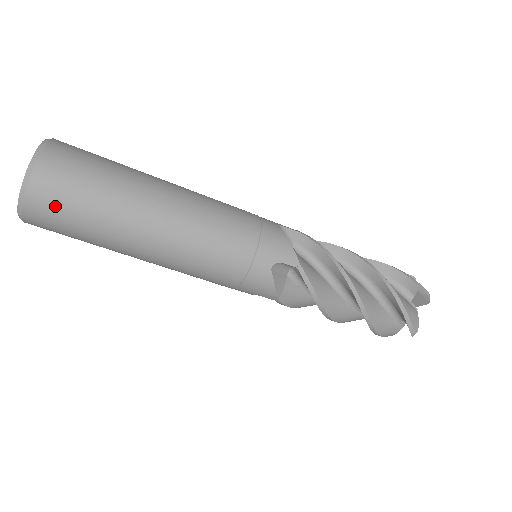
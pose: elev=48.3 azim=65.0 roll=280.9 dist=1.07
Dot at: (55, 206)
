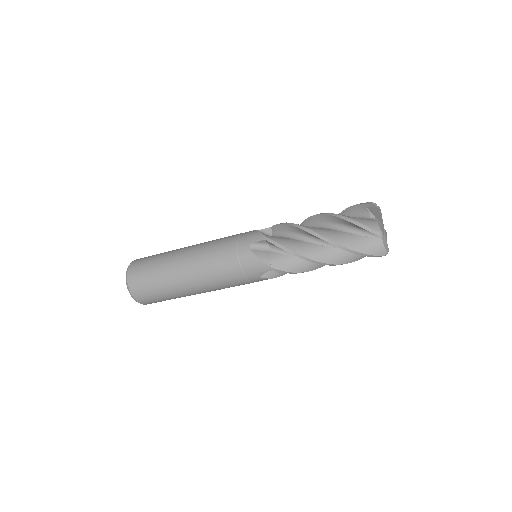
Dot at: (154, 302)
